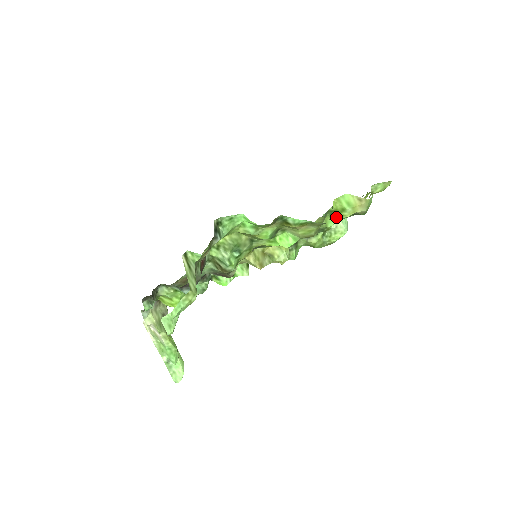
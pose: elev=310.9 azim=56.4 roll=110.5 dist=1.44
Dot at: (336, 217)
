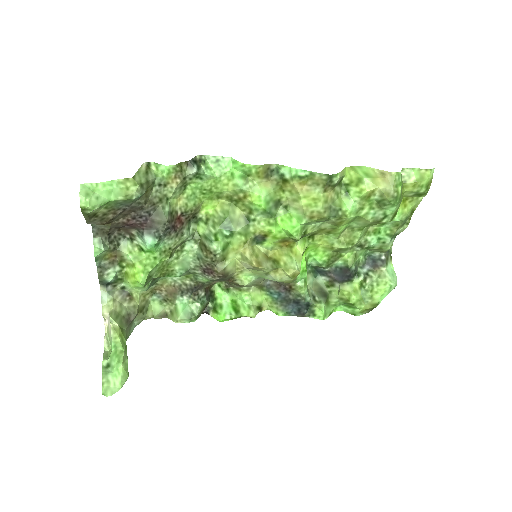
Dot at: (353, 196)
